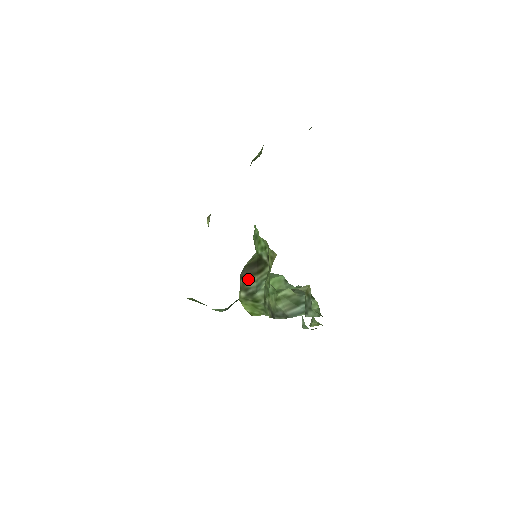
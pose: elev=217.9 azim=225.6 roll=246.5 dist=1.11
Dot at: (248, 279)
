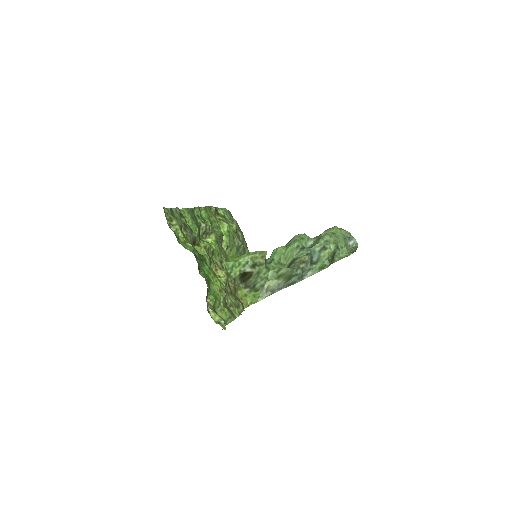
Dot at: (247, 282)
